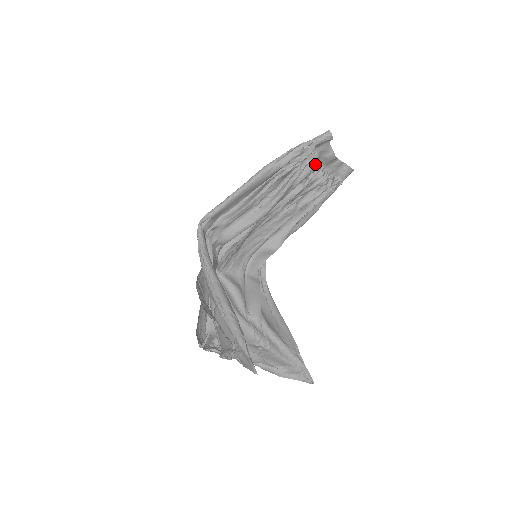
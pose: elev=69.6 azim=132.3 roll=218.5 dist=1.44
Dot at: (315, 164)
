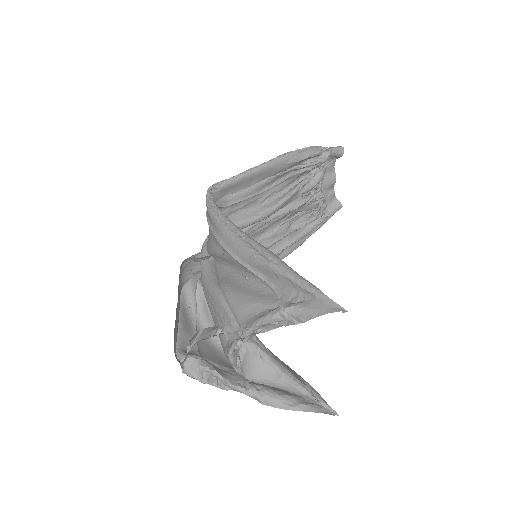
Dot at: (321, 178)
